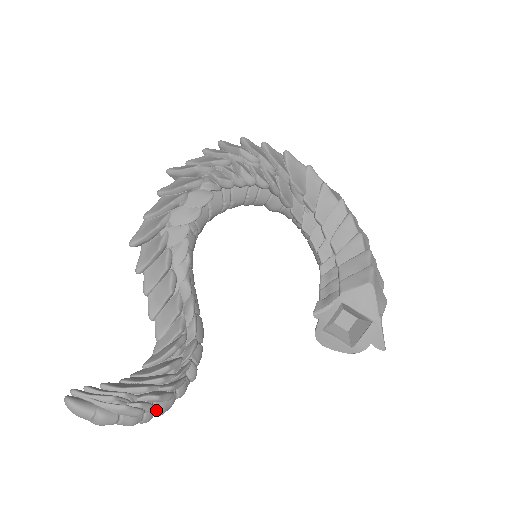
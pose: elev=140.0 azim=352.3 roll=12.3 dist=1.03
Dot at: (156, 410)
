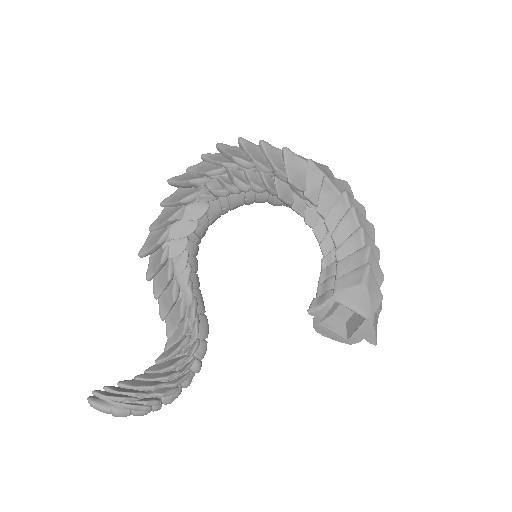
Dot at: (164, 402)
